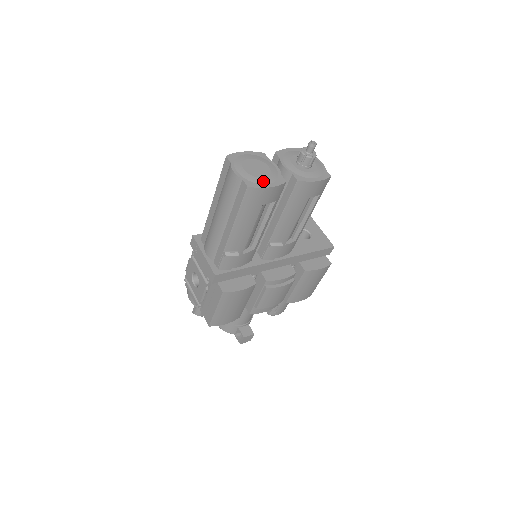
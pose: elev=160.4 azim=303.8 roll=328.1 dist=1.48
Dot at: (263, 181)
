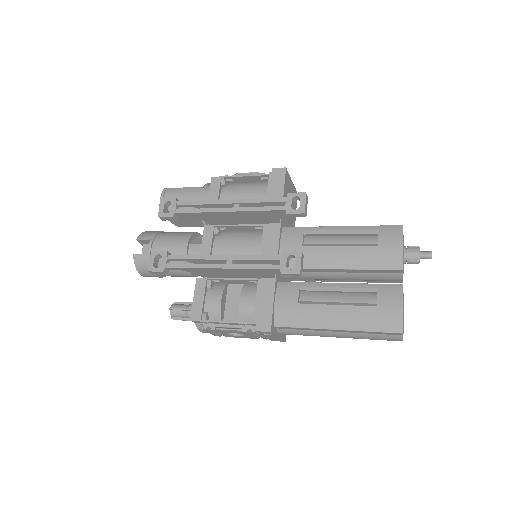
Dot at: occluded
